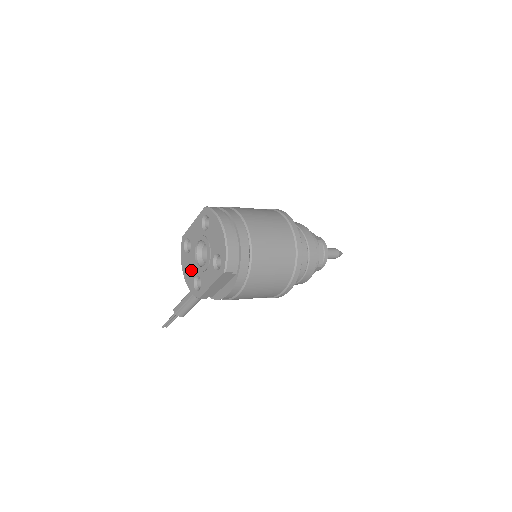
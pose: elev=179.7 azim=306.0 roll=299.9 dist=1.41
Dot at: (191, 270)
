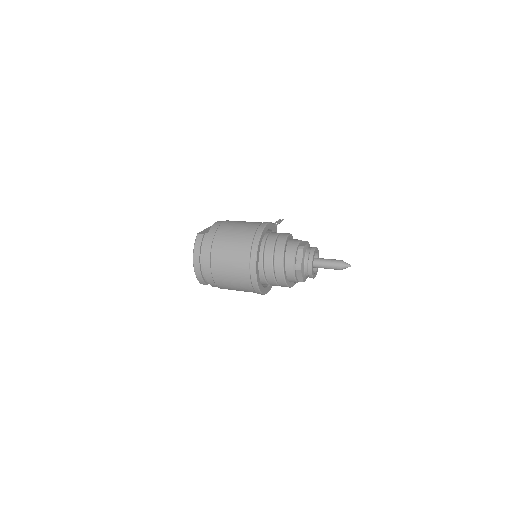
Dot at: occluded
